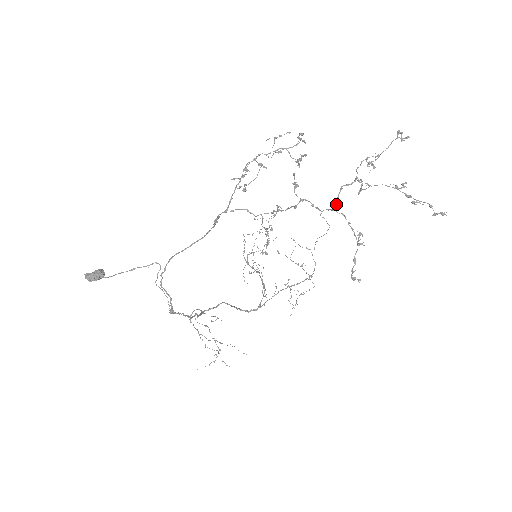
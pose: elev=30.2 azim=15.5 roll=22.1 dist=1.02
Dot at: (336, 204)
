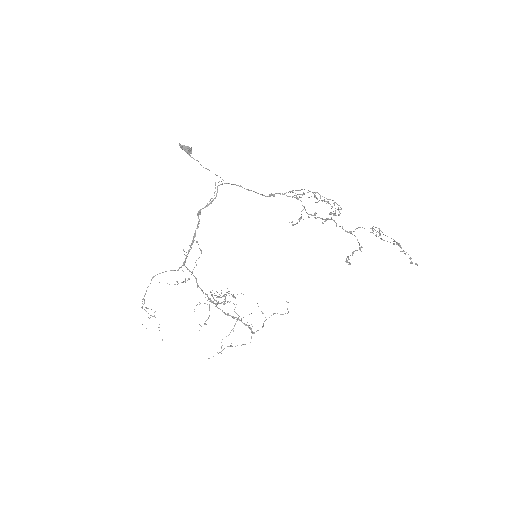
Dot at: (353, 231)
